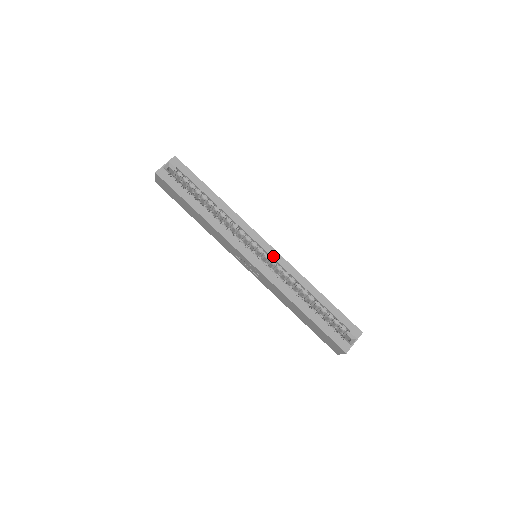
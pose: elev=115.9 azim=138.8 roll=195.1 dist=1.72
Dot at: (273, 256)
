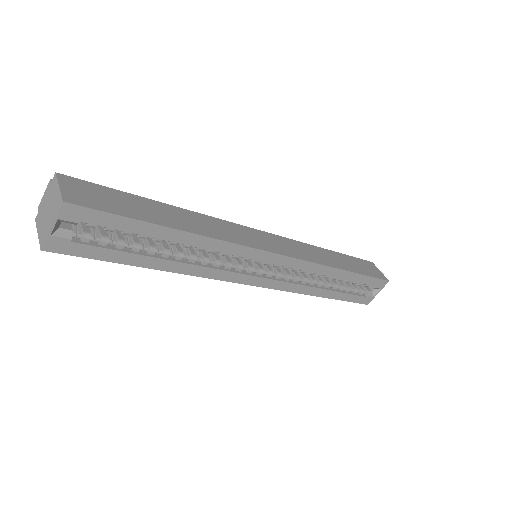
Dot at: (286, 265)
